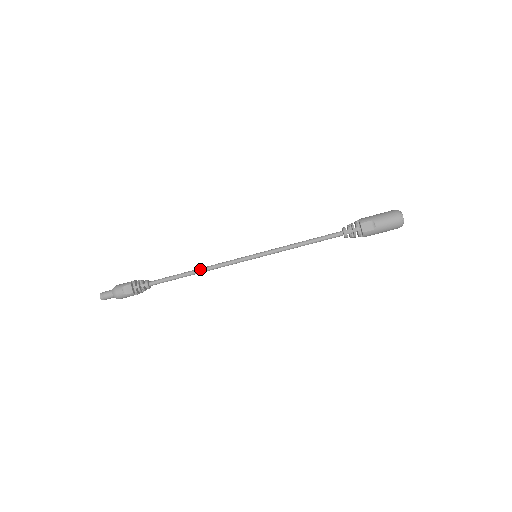
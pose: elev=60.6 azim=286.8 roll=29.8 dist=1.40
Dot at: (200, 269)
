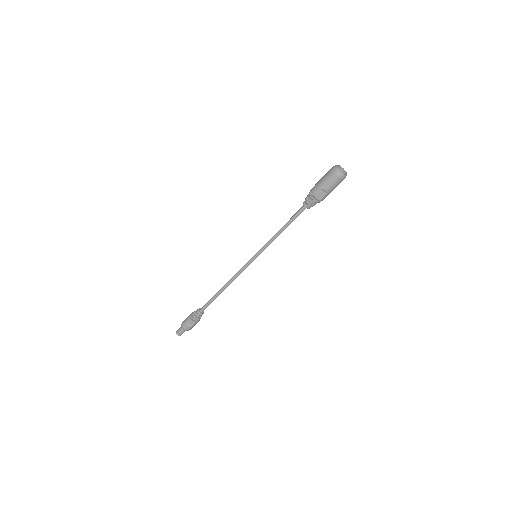
Dot at: (226, 285)
